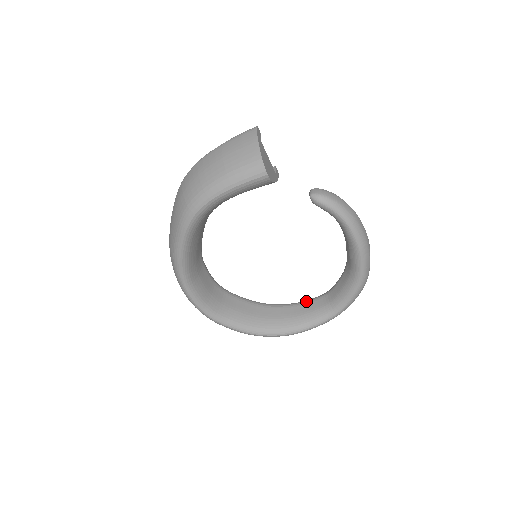
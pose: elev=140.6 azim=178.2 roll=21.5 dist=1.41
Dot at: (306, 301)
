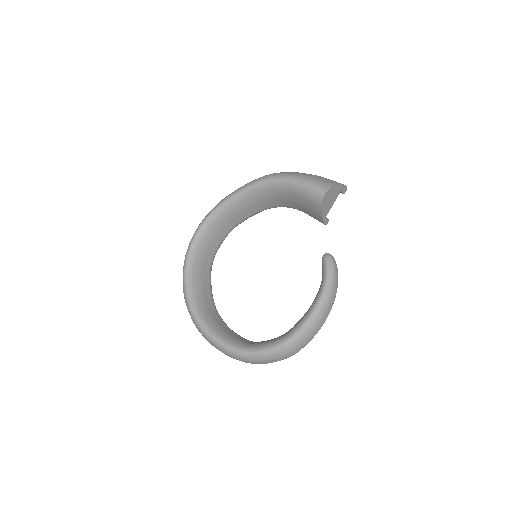
Dot at: occluded
